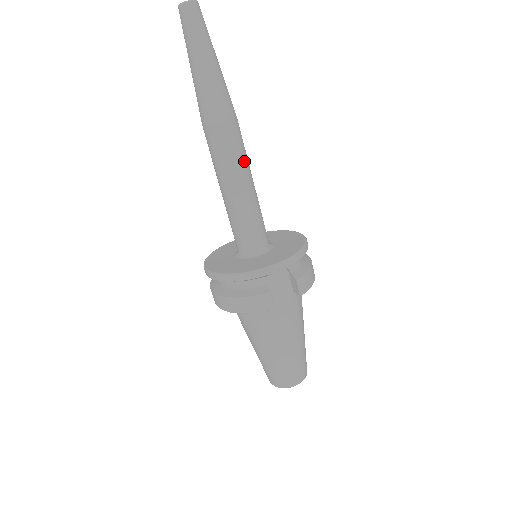
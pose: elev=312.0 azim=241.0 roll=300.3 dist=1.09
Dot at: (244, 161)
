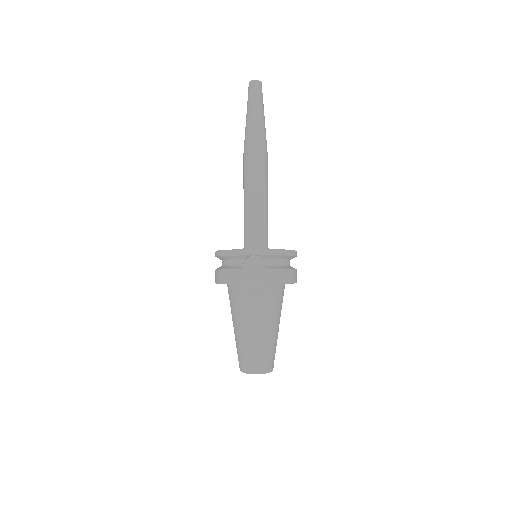
Dot at: (261, 181)
